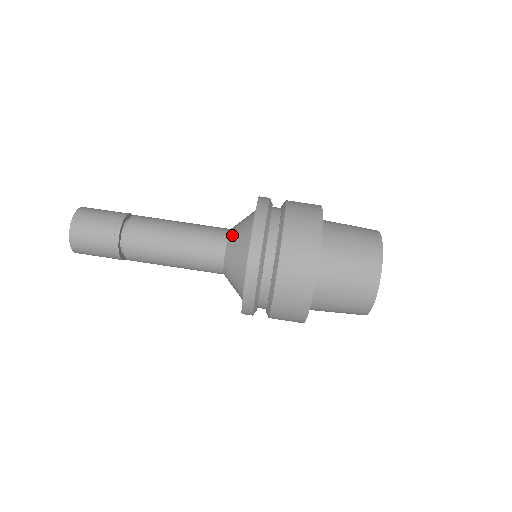
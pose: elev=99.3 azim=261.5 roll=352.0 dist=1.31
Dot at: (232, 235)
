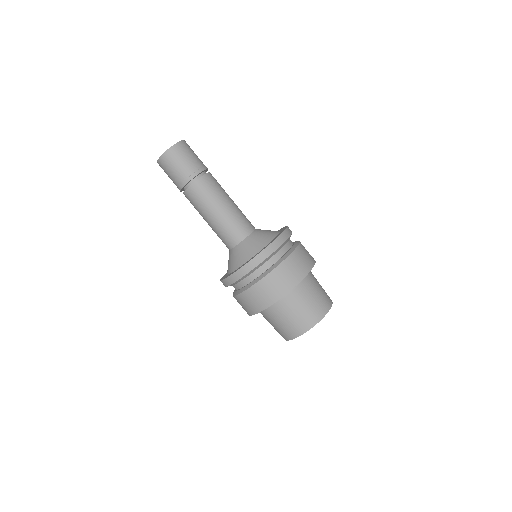
Dot at: (242, 245)
